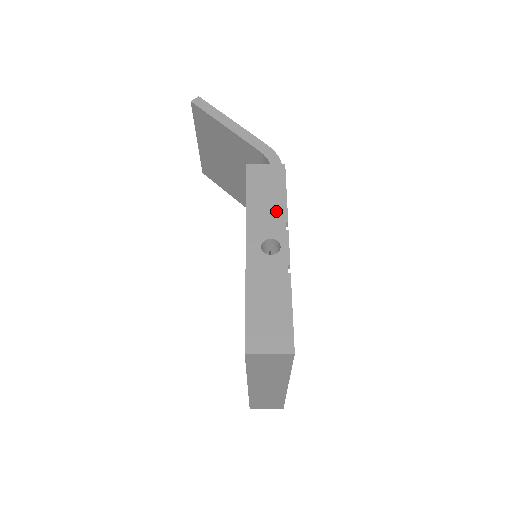
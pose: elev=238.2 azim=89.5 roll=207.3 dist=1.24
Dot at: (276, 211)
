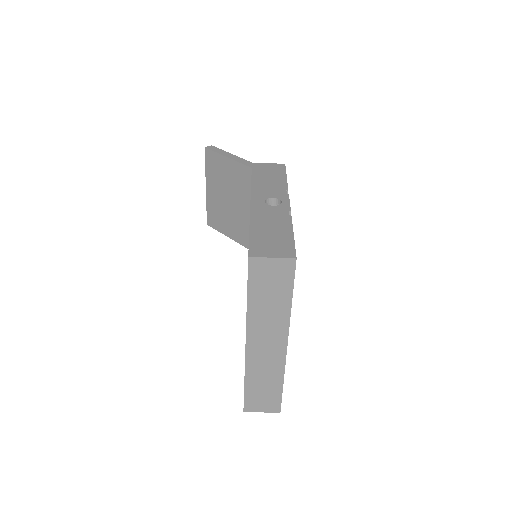
Dot at: (278, 185)
